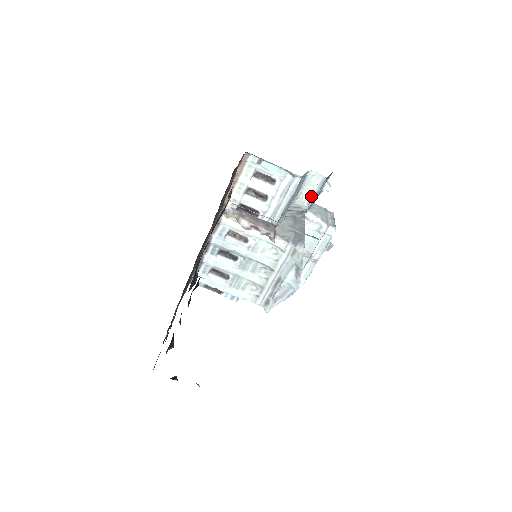
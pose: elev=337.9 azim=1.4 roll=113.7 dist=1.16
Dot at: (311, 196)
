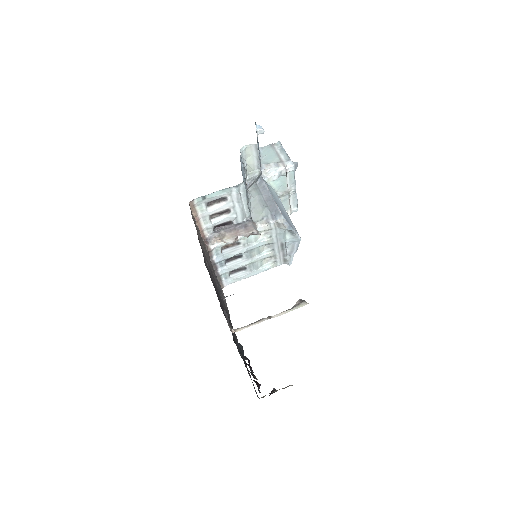
Dot at: (256, 162)
